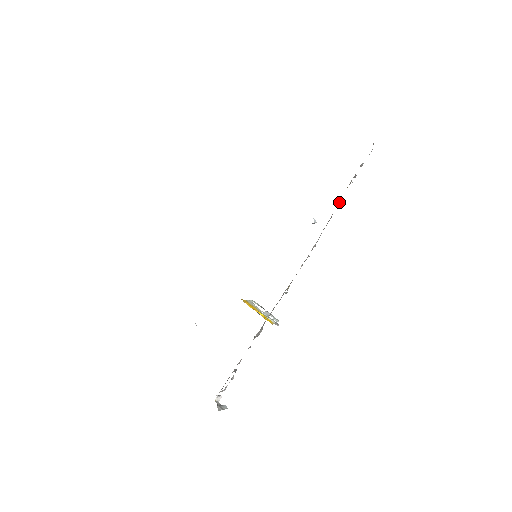
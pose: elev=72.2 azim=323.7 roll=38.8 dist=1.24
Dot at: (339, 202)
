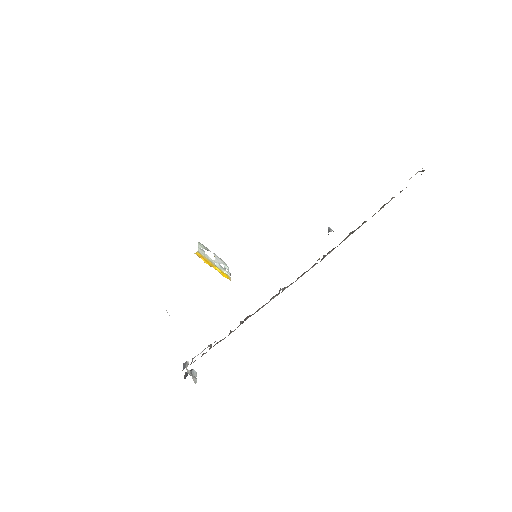
Dot at: (365, 221)
